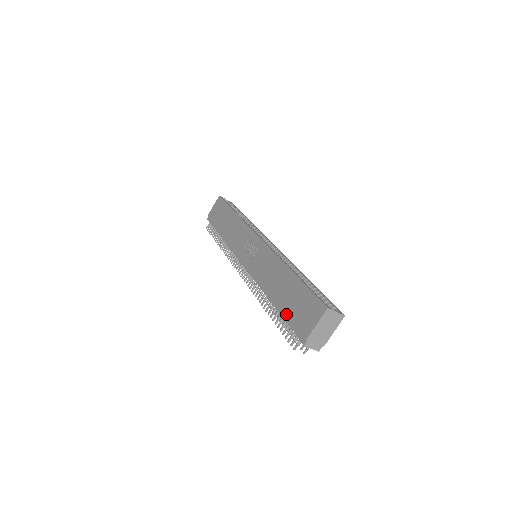
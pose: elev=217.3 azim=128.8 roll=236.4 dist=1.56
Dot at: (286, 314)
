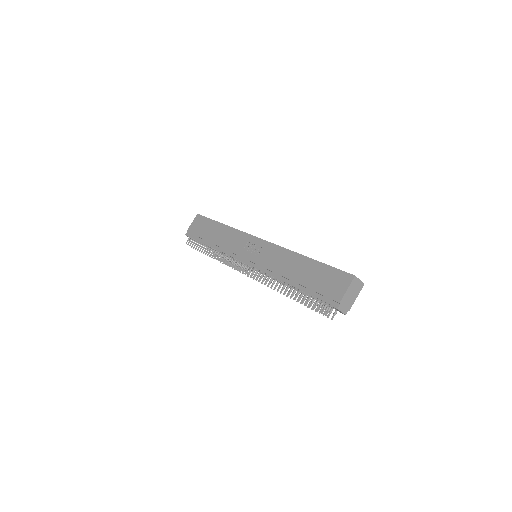
Dot at: (311, 290)
